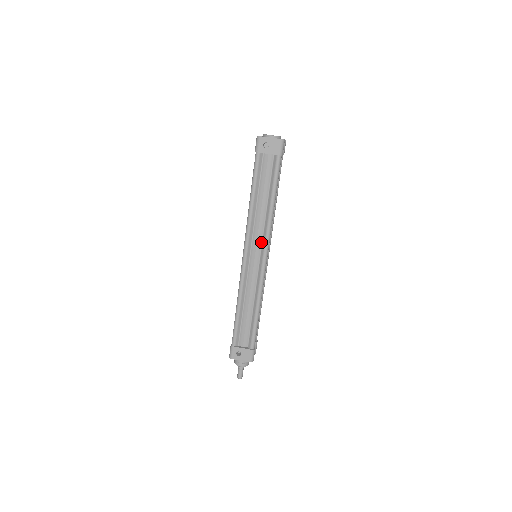
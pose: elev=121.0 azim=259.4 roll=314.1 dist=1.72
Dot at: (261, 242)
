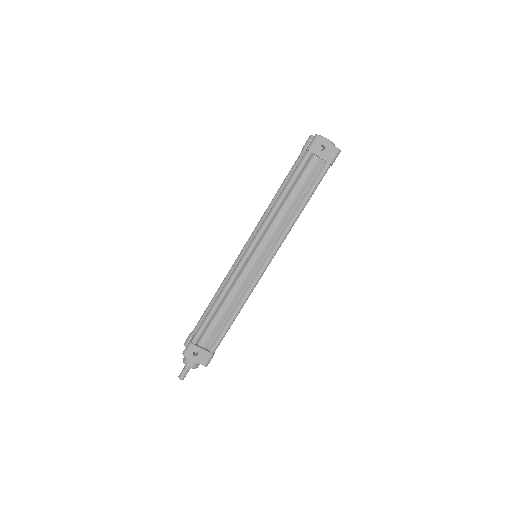
Dot at: (271, 244)
